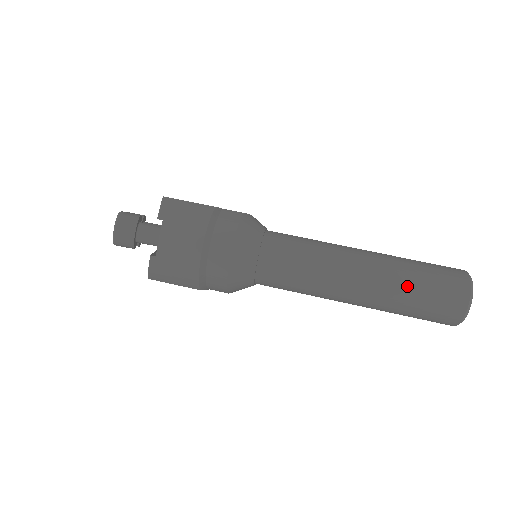
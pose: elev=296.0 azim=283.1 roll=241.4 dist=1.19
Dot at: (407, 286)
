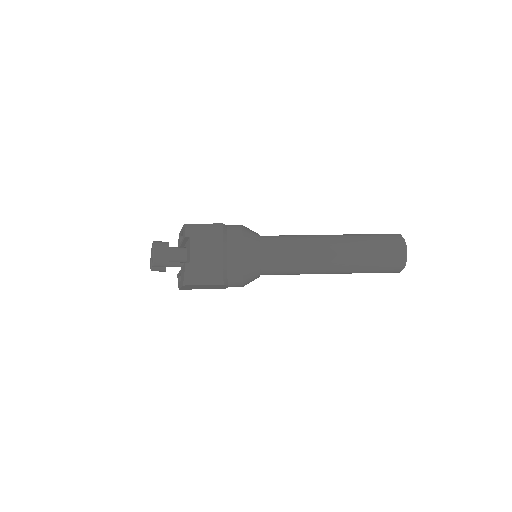
Dot at: (364, 248)
